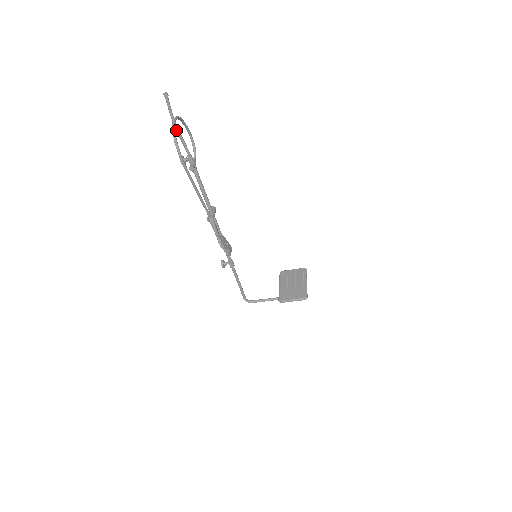
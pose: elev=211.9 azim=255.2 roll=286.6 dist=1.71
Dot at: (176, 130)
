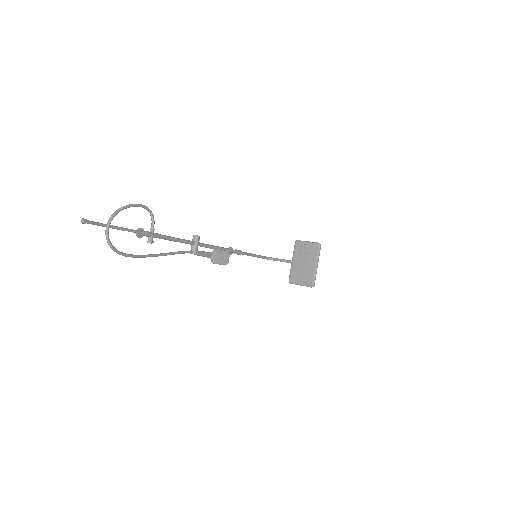
Dot at: occluded
